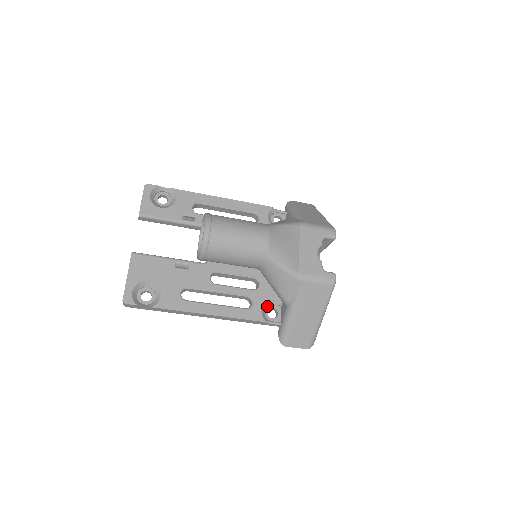
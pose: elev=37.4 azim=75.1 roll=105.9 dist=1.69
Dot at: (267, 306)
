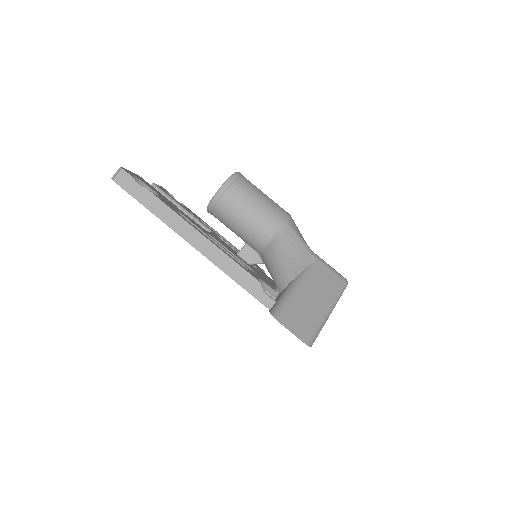
Dot at: occluded
